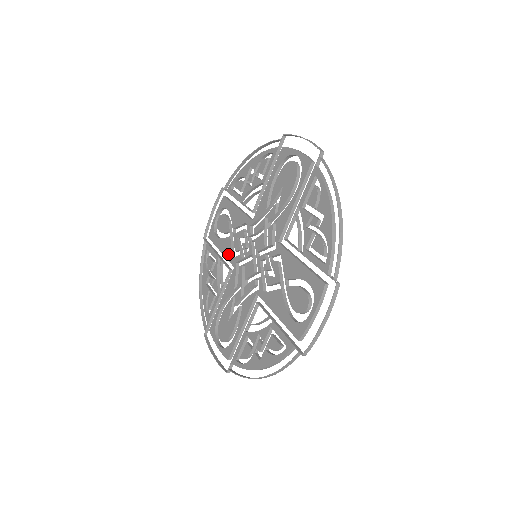
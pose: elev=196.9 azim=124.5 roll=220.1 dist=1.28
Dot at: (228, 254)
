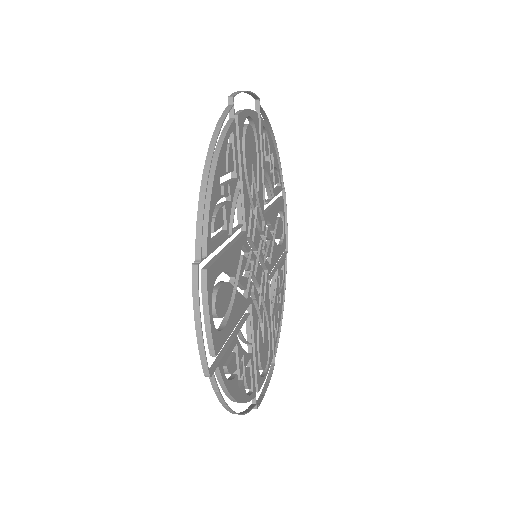
Dot at: occluded
